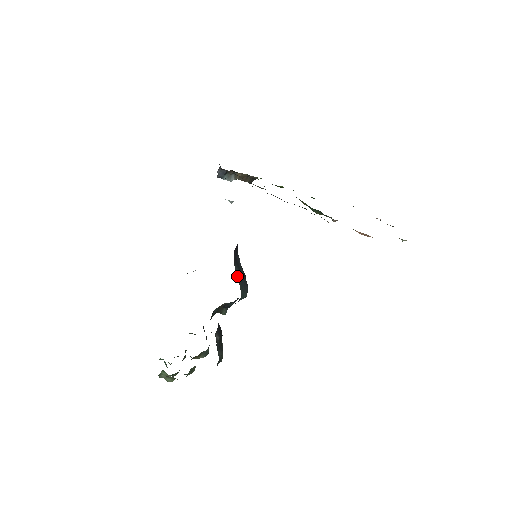
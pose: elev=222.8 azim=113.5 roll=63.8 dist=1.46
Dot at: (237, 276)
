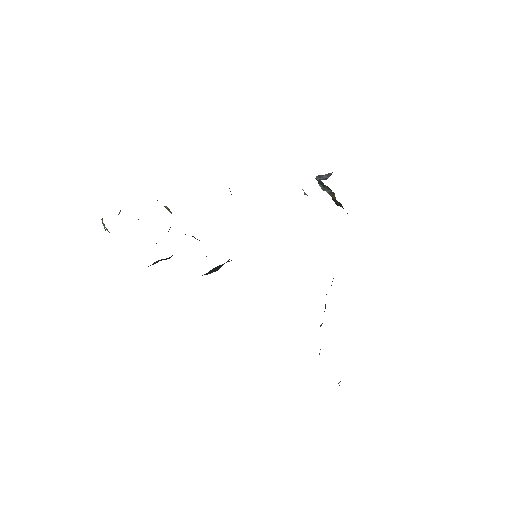
Dot at: (212, 269)
